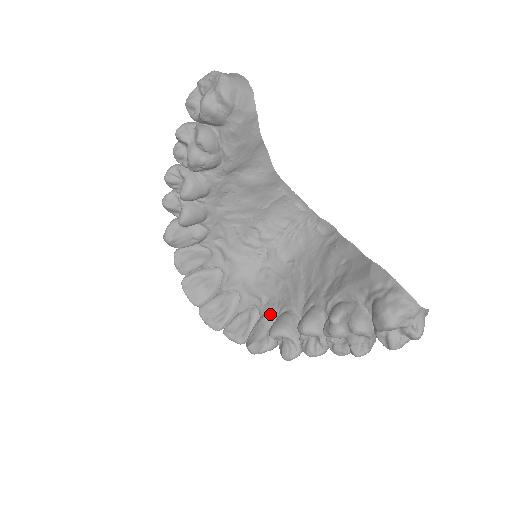
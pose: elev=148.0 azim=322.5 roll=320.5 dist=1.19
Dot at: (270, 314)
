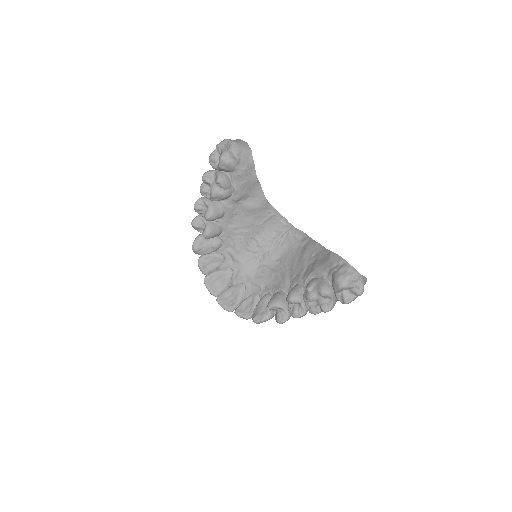
Dot at: (267, 296)
